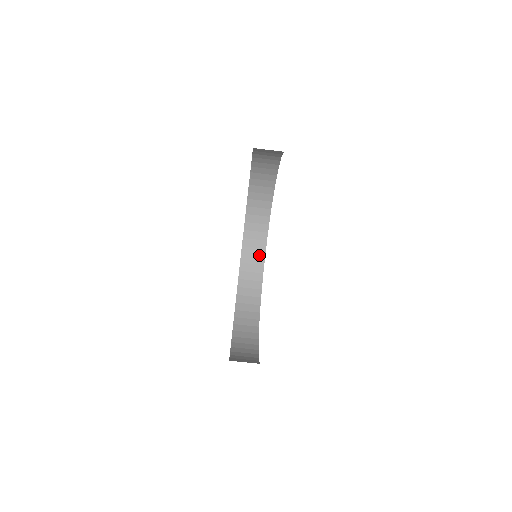
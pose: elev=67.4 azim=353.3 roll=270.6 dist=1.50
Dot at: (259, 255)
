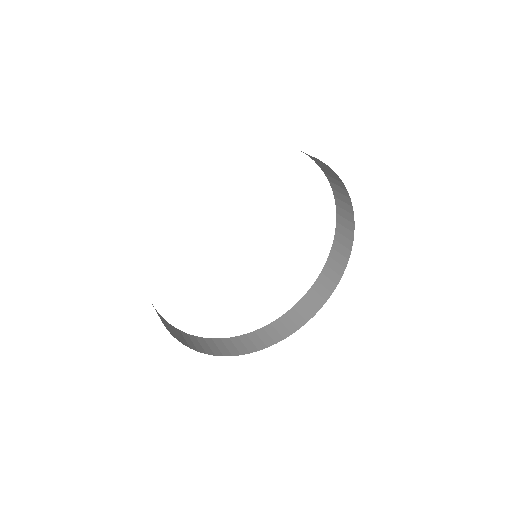
Dot at: (257, 346)
